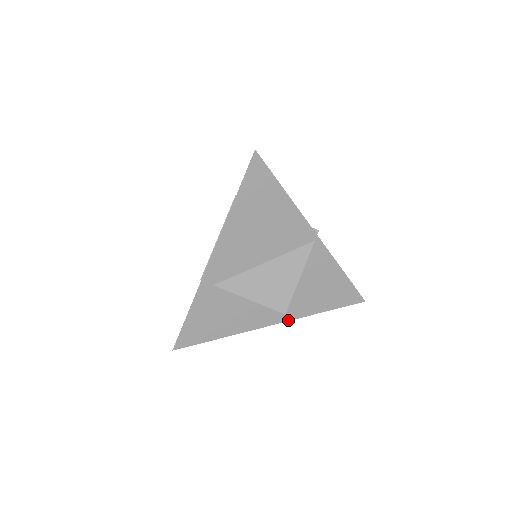
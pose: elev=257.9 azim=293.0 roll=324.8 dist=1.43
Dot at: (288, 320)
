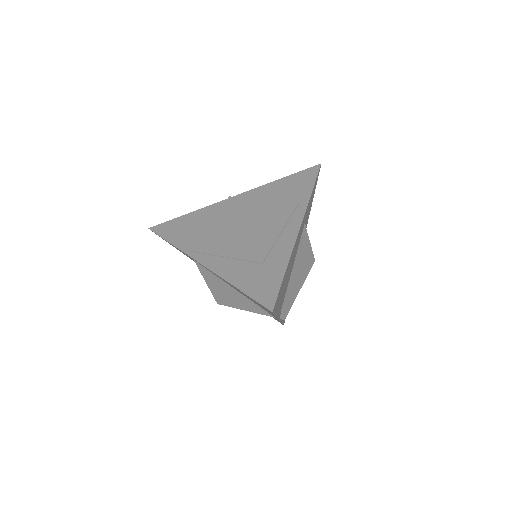
Dot at: occluded
